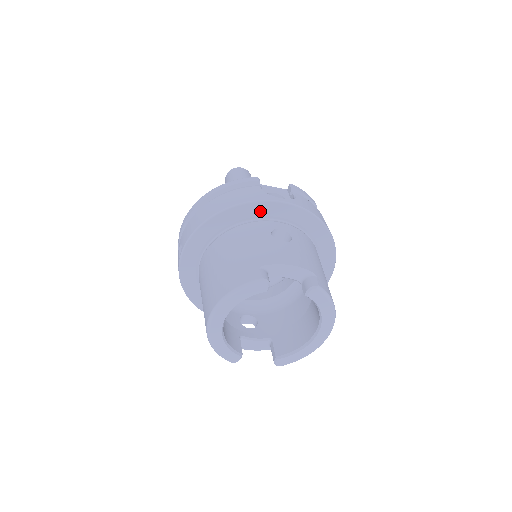
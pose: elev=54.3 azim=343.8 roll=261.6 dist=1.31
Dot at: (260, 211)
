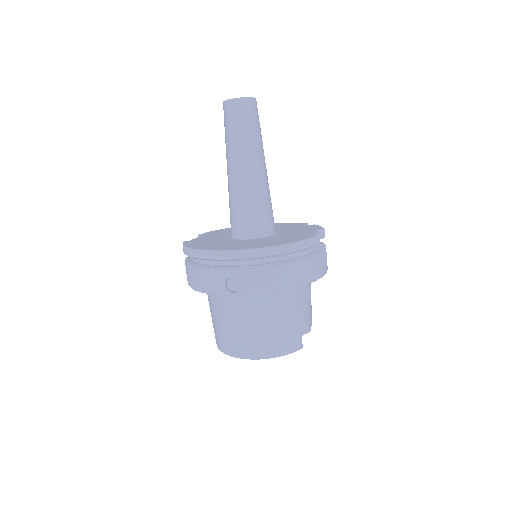
Dot at: occluded
